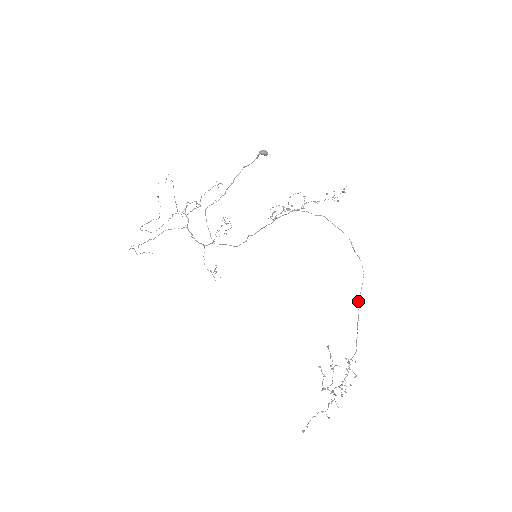
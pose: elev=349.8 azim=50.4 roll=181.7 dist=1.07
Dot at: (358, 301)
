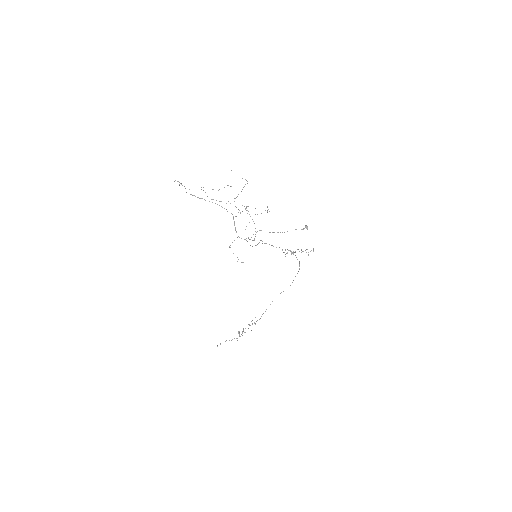
Dot at: occluded
